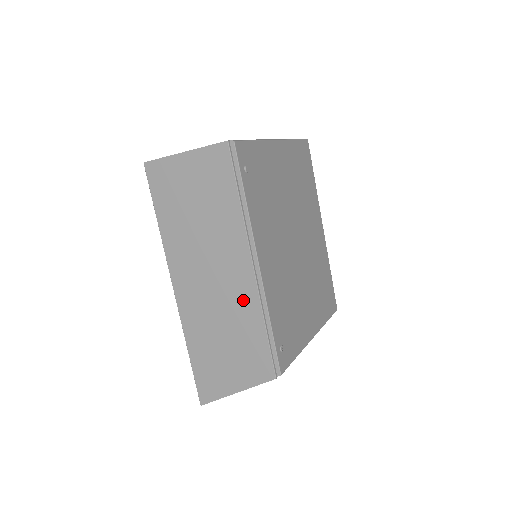
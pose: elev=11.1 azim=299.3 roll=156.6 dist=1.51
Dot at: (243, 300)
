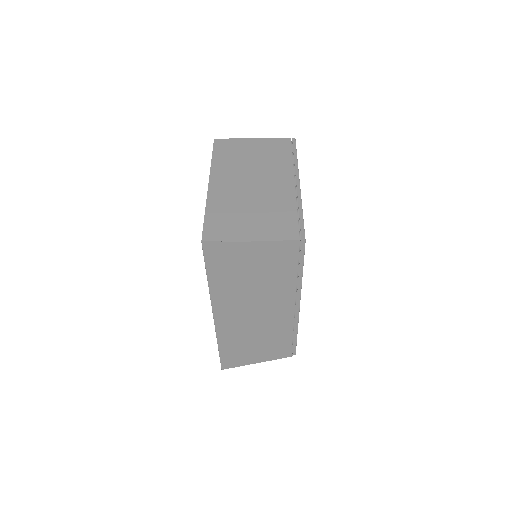
Dot at: (279, 324)
